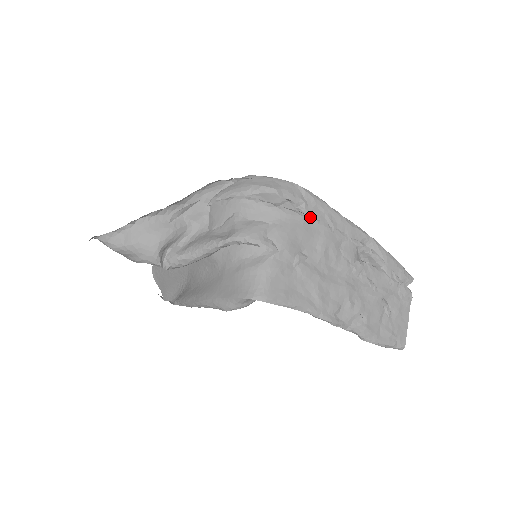
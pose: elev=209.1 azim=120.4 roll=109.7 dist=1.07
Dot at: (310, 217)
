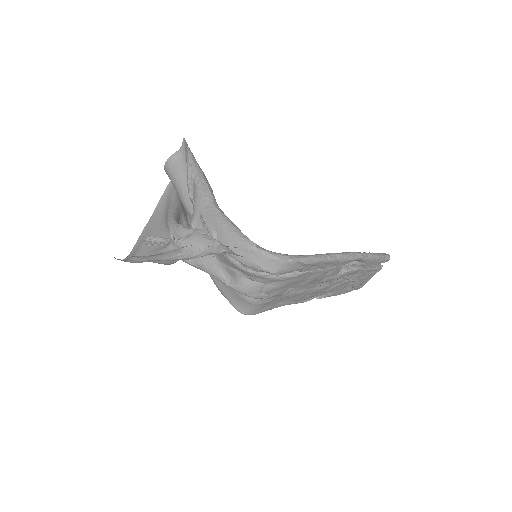
Dot at: (304, 273)
